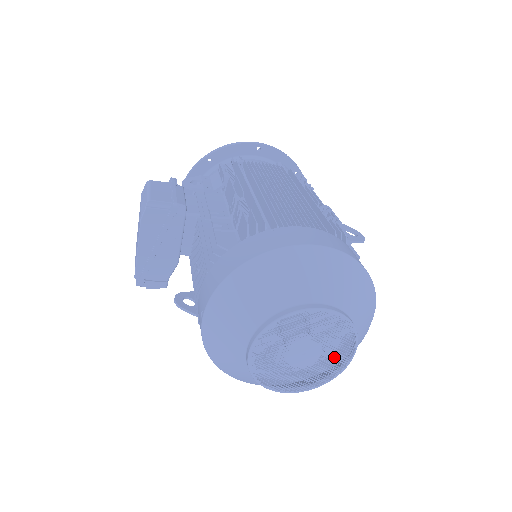
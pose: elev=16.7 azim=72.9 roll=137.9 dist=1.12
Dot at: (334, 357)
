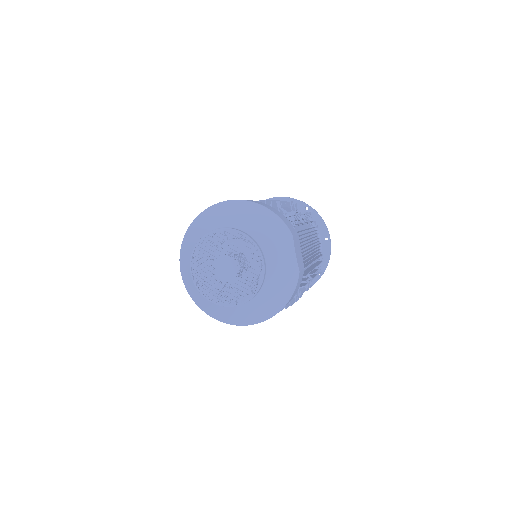
Dot at: (293, 294)
